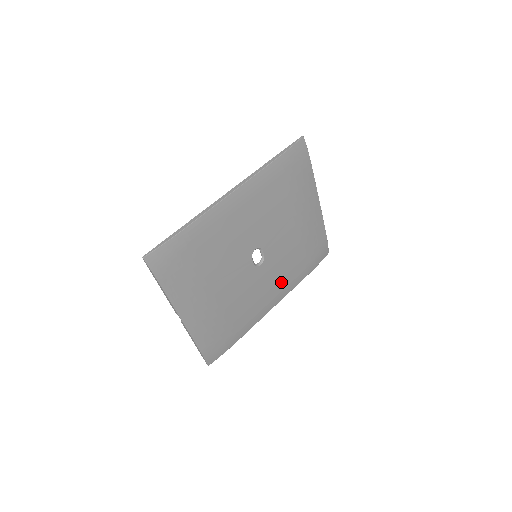
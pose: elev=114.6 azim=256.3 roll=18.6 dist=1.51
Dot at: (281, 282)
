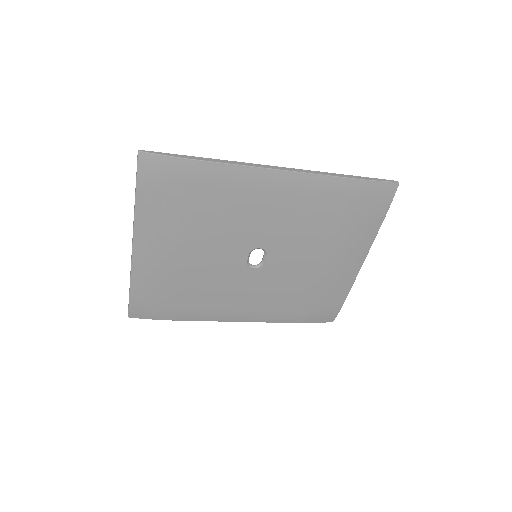
Dot at: (262, 304)
